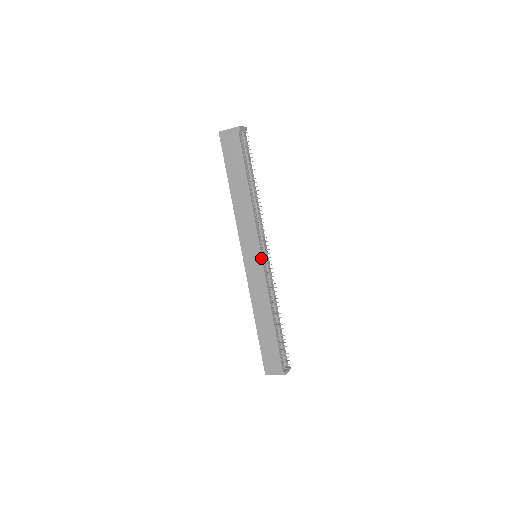
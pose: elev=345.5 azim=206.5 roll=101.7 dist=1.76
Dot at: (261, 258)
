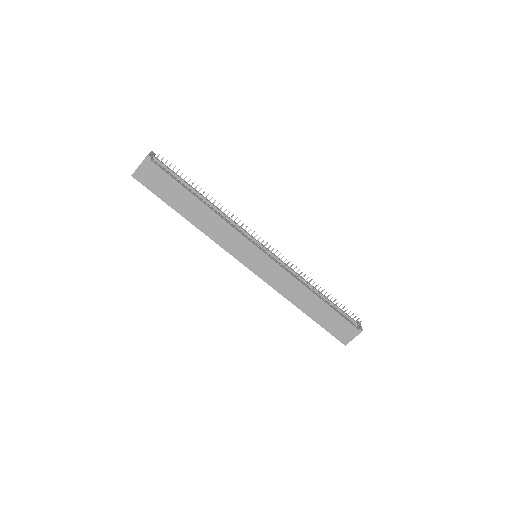
Dot at: (264, 253)
